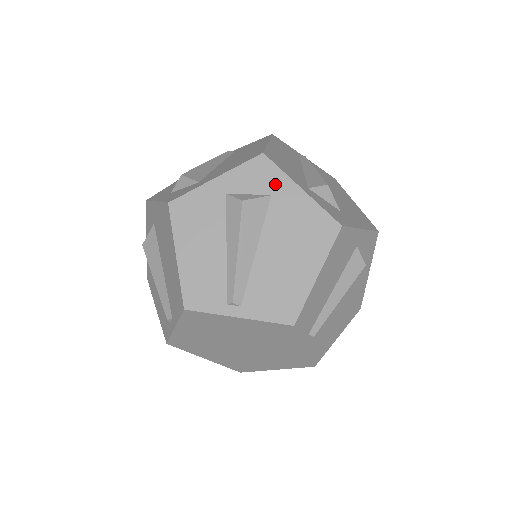
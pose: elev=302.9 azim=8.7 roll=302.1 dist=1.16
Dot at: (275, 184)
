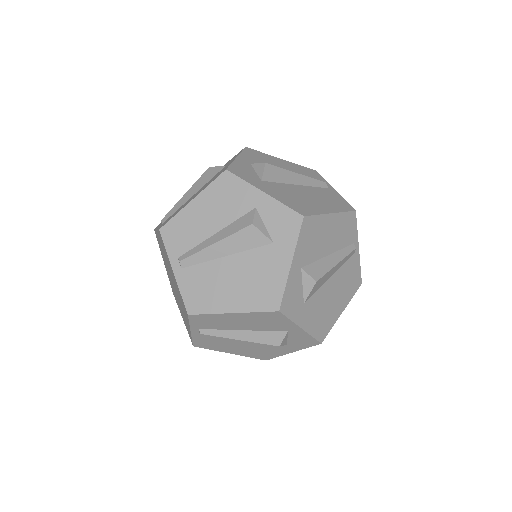
Dot at: (284, 240)
